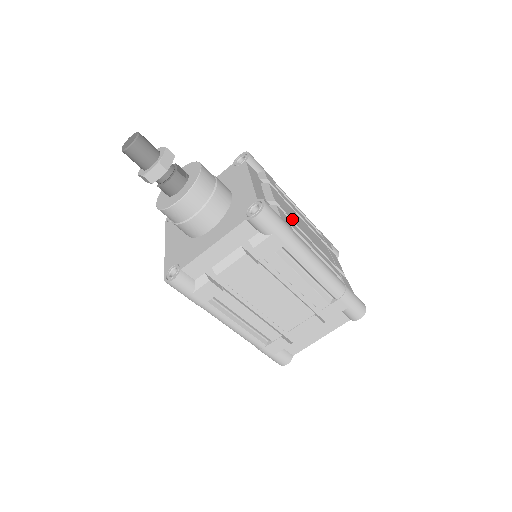
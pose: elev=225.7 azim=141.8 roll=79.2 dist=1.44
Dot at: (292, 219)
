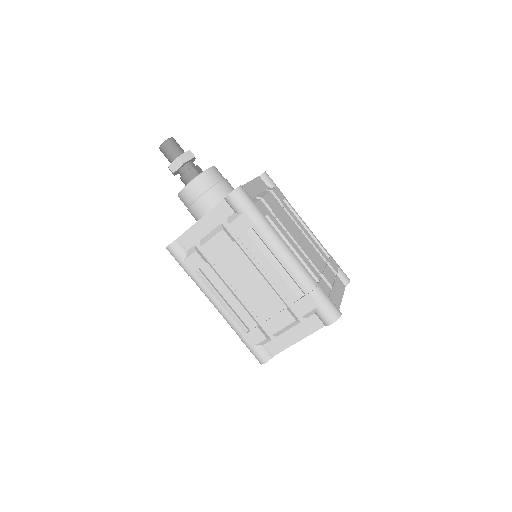
Dot at: (279, 218)
